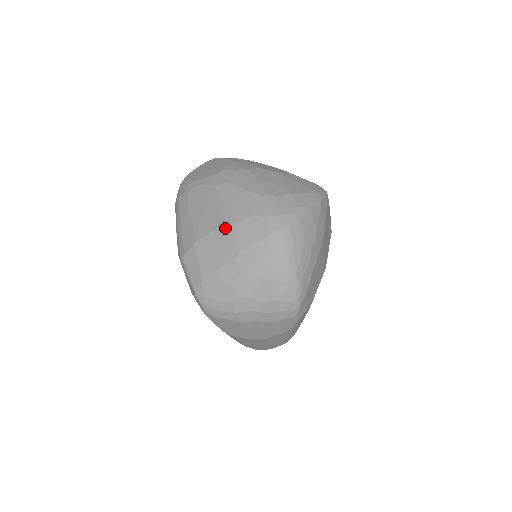
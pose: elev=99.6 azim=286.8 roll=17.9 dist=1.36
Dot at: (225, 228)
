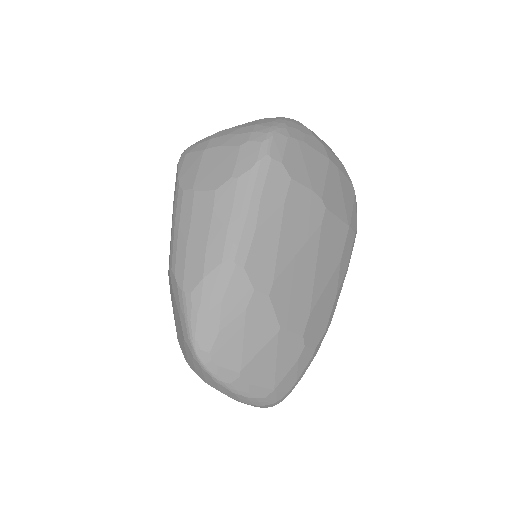
Dot at: occluded
